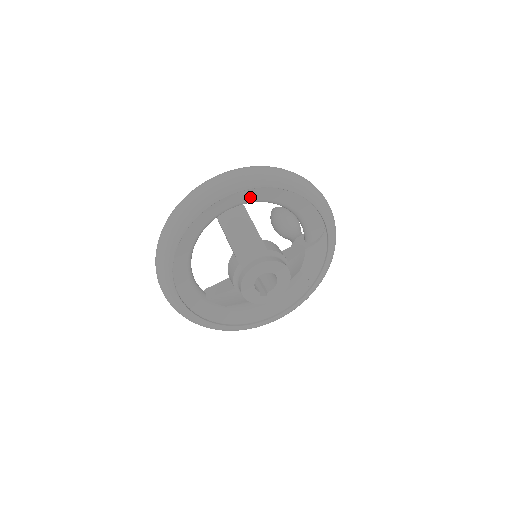
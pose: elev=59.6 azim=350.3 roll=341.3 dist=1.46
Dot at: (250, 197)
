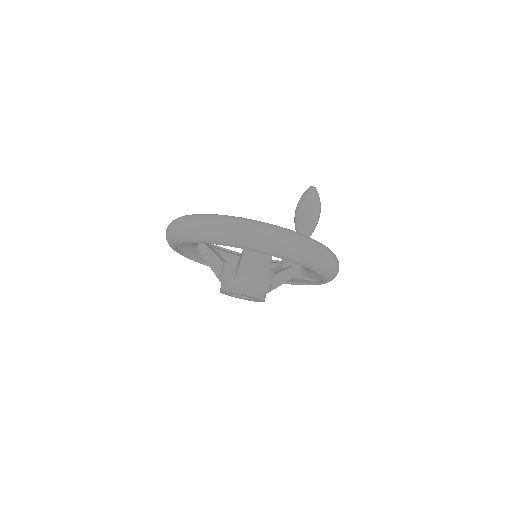
Dot at: occluded
